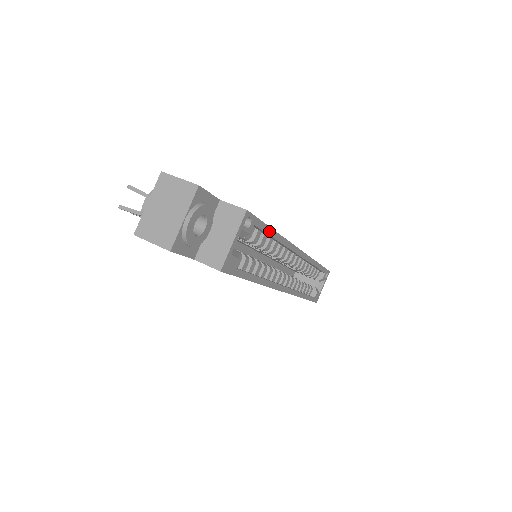
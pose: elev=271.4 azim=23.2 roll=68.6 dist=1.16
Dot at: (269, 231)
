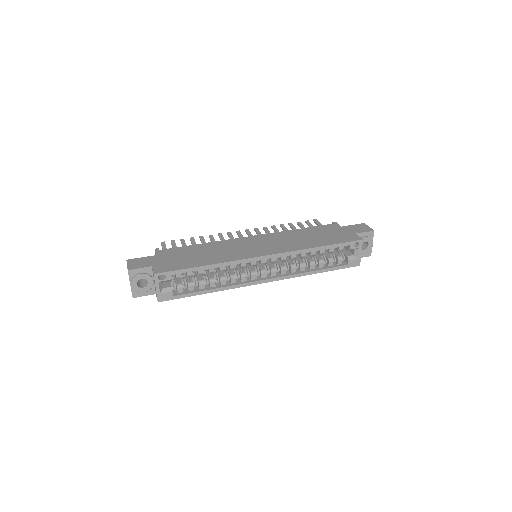
Dot at: (194, 269)
